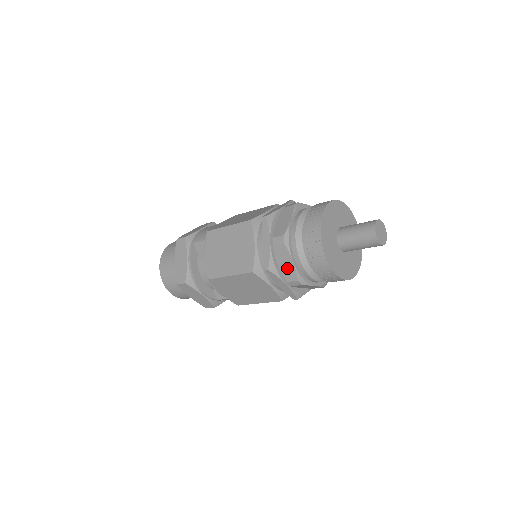
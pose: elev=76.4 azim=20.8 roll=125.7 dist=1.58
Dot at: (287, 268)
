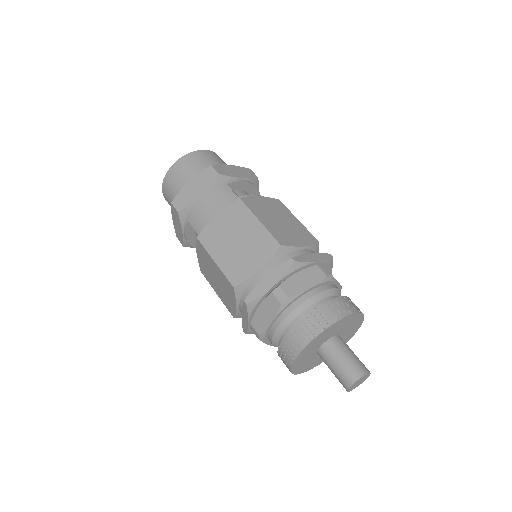
Dot at: occluded
